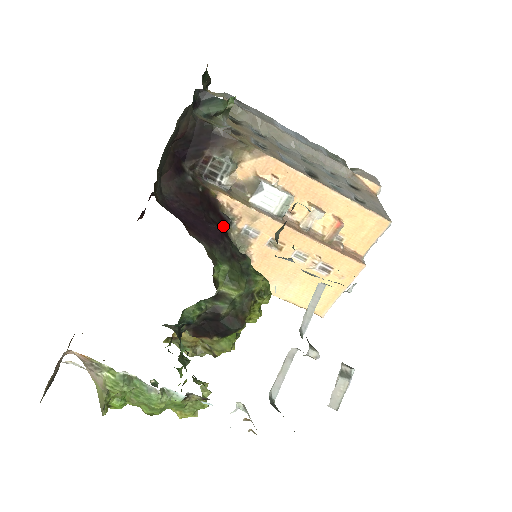
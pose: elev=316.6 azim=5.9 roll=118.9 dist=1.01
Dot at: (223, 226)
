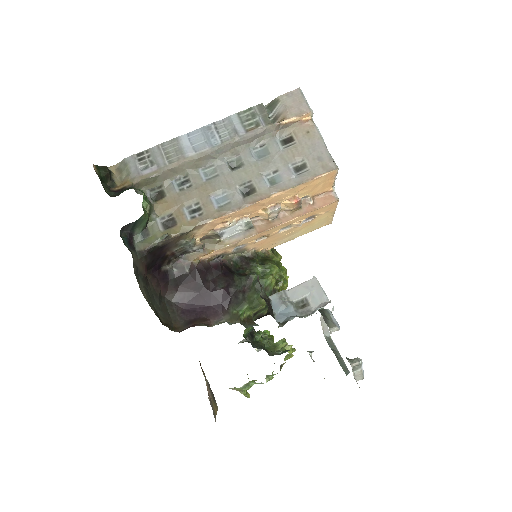
Dot at: (221, 272)
